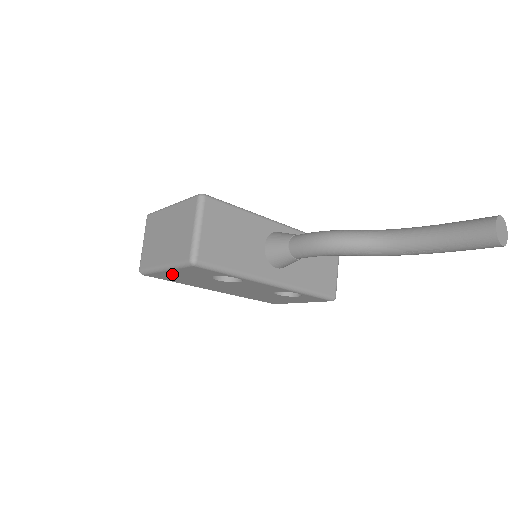
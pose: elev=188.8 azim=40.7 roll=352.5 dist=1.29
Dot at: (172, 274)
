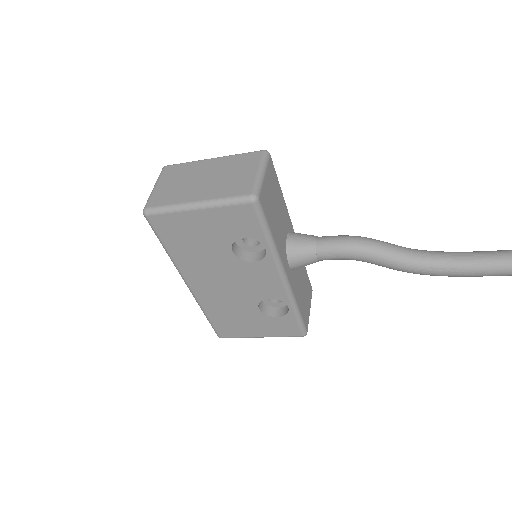
Dot at: (192, 221)
